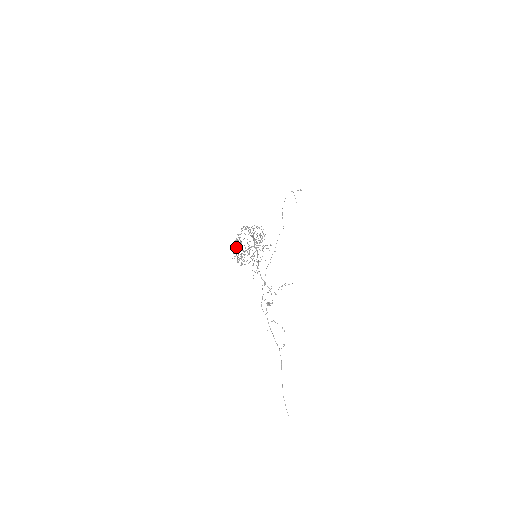
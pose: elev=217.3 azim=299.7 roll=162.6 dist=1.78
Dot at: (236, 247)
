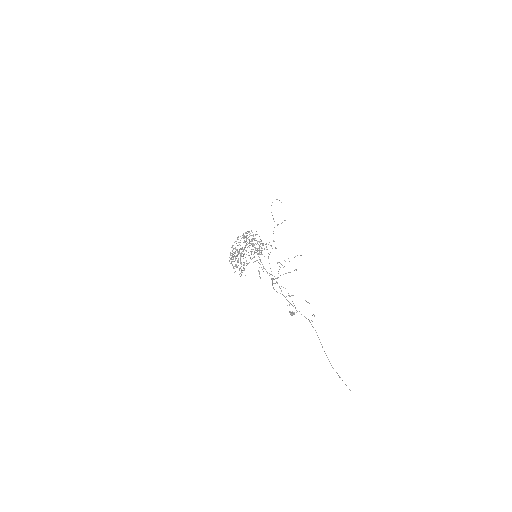
Dot at: occluded
